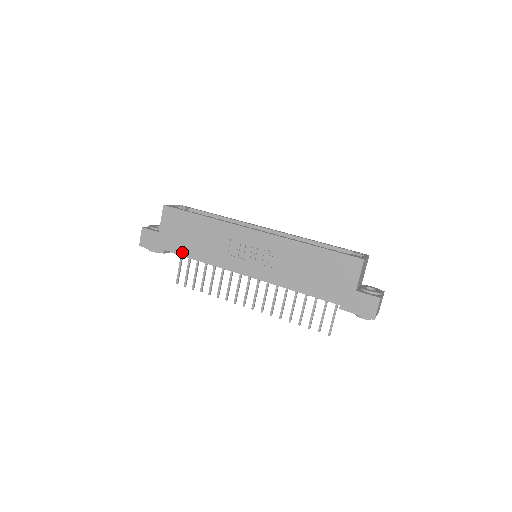
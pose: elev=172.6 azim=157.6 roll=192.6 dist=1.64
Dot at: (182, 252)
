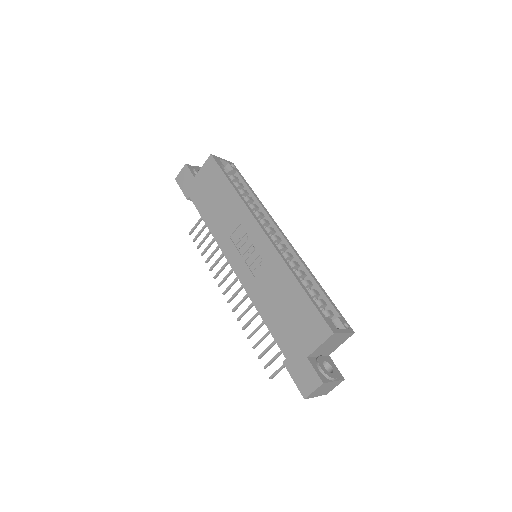
Dot at: (200, 208)
